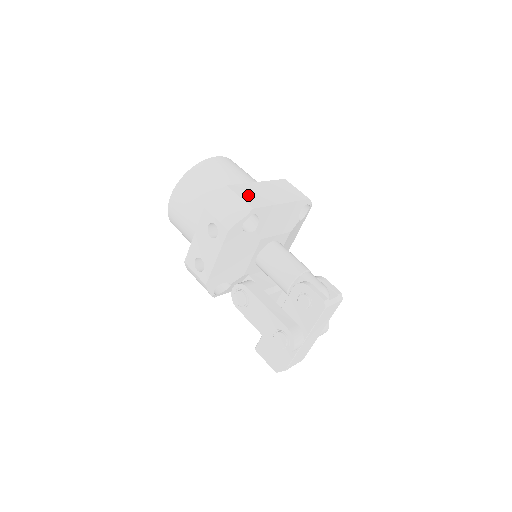
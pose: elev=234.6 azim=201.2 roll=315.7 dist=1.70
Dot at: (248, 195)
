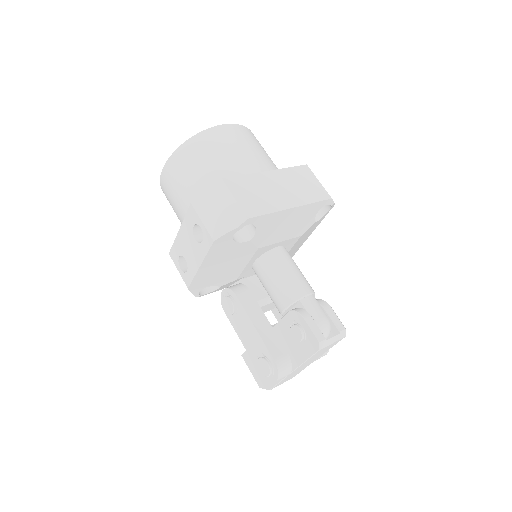
Dot at: (247, 195)
